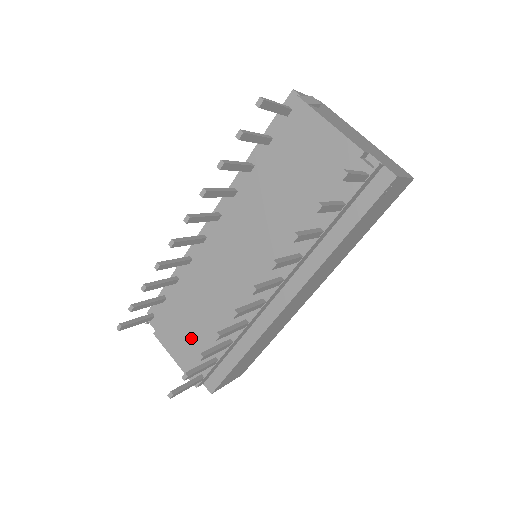
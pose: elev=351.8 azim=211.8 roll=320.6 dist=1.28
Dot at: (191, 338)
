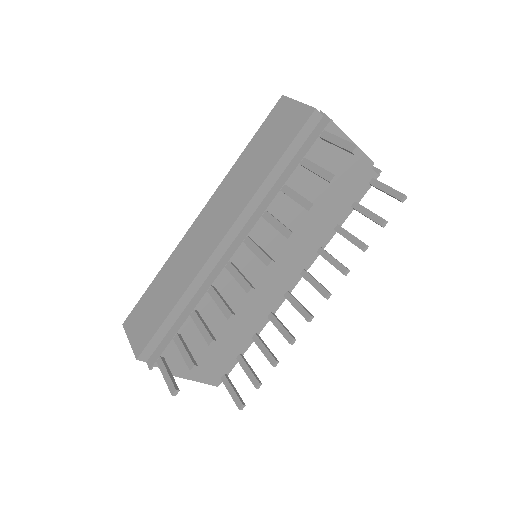
Dot at: (213, 353)
